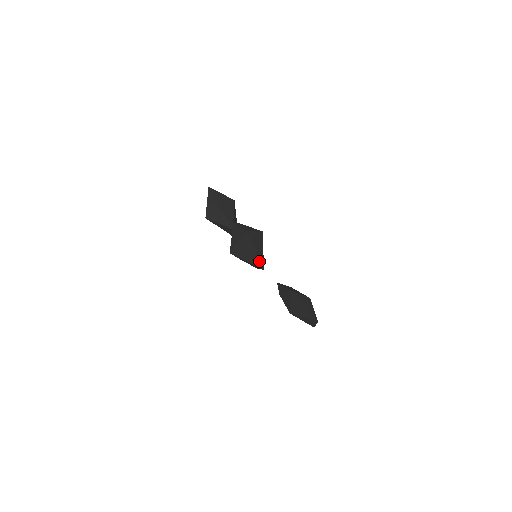
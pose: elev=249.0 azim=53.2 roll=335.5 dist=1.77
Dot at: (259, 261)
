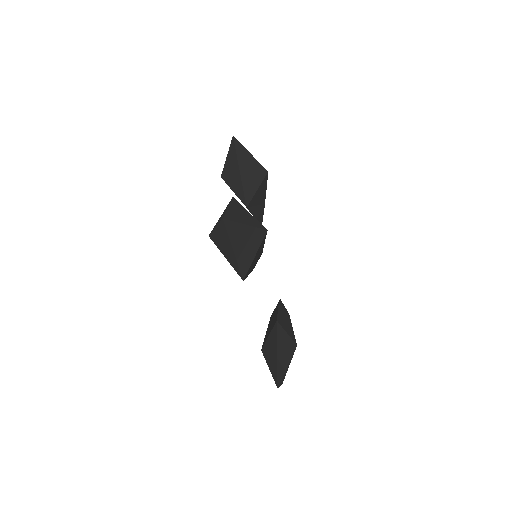
Dot at: (238, 267)
